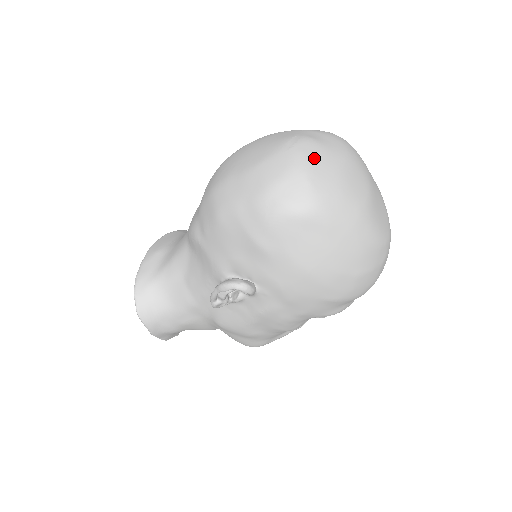
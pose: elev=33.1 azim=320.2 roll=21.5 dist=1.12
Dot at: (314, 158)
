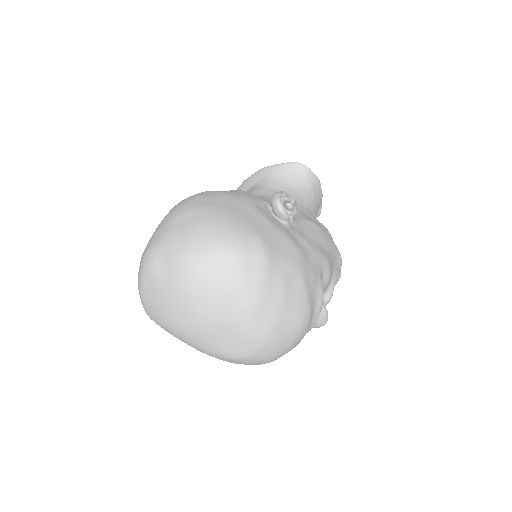
Dot at: (146, 285)
